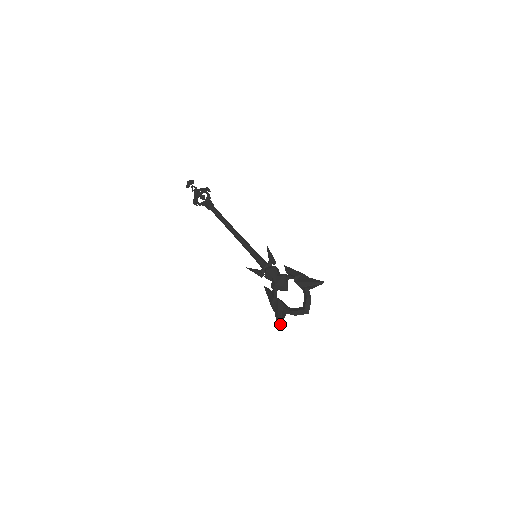
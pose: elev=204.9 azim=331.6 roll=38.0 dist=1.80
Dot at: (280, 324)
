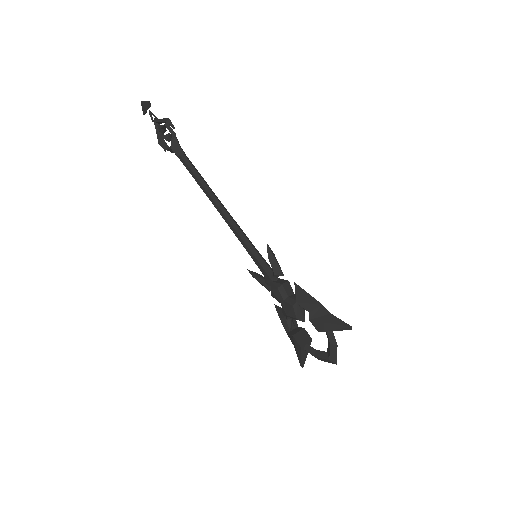
Dot at: (302, 365)
